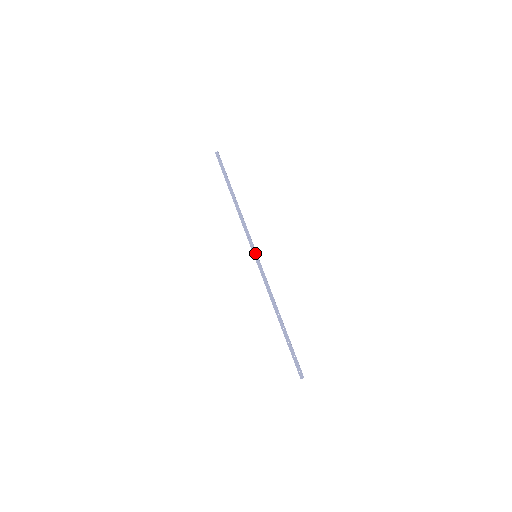
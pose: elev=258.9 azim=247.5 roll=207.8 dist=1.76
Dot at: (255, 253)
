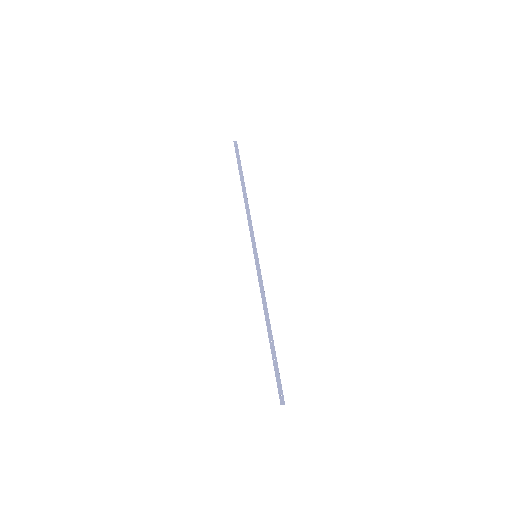
Dot at: (256, 252)
